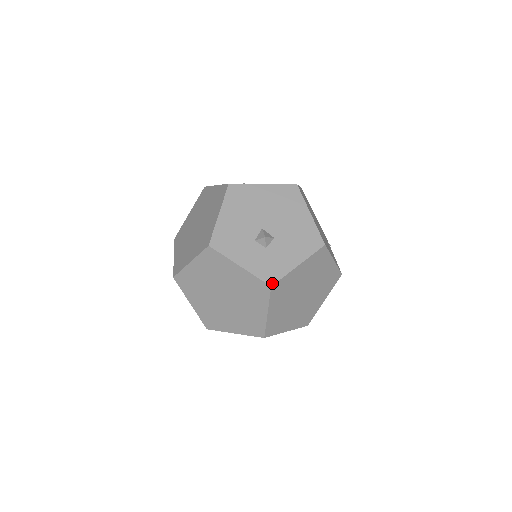
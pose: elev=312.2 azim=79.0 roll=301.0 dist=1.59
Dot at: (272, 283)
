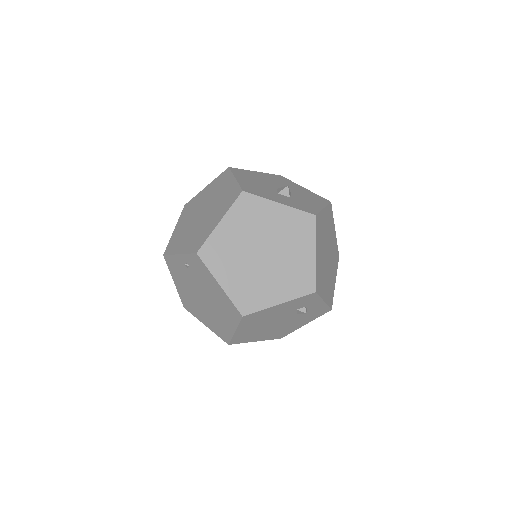
Dot at: (314, 214)
